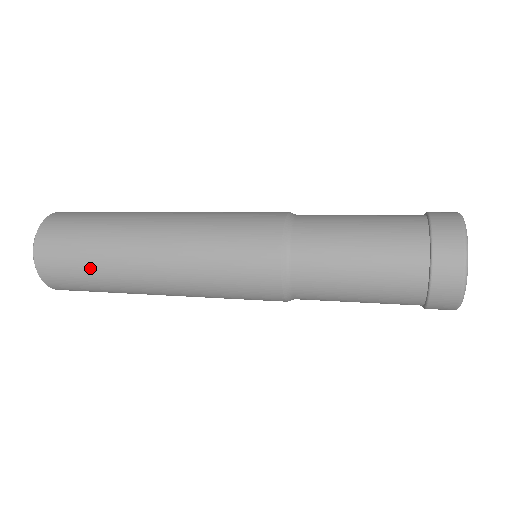
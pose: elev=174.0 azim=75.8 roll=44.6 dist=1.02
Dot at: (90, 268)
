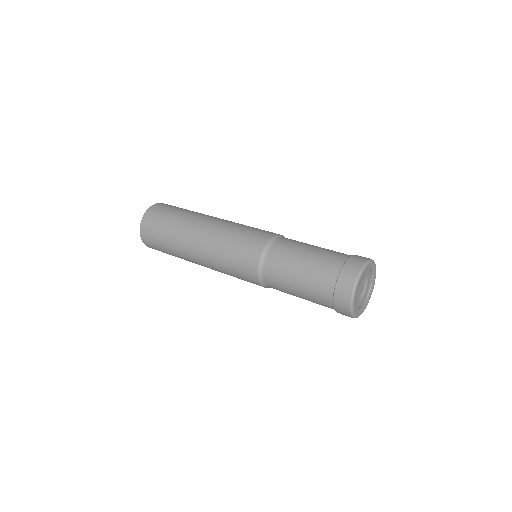
Dot at: (166, 238)
